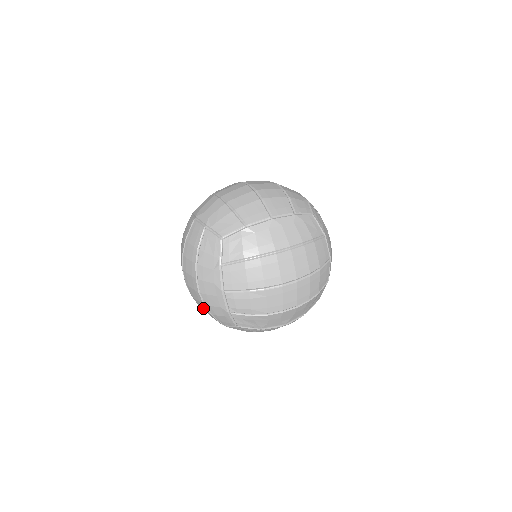
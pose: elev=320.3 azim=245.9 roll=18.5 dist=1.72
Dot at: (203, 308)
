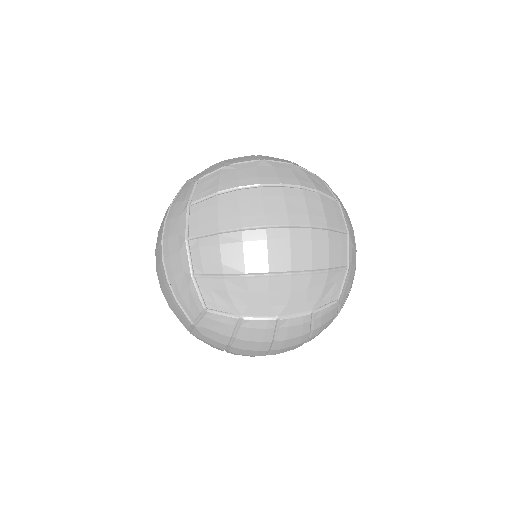
Dot at: (169, 297)
